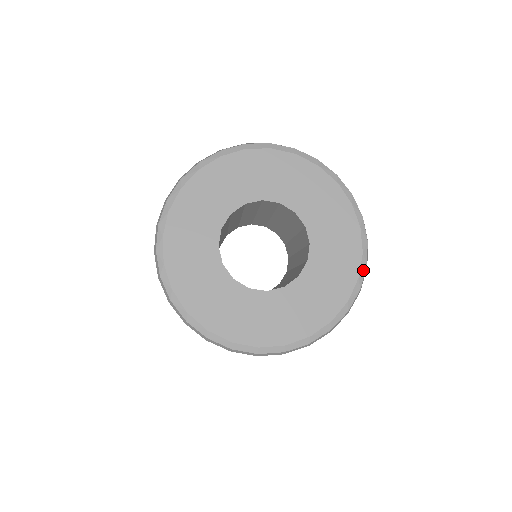
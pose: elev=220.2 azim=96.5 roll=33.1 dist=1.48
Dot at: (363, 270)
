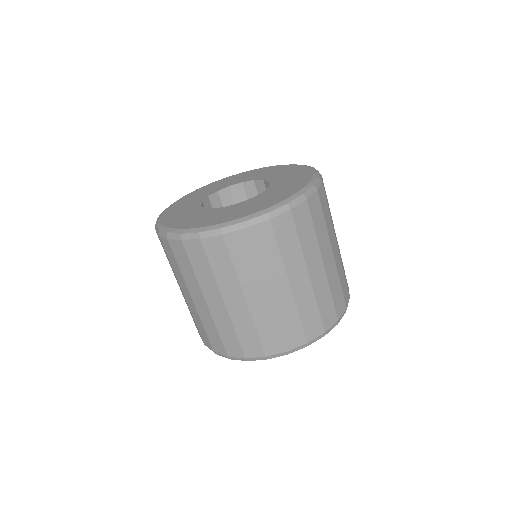
Dot at: (316, 172)
